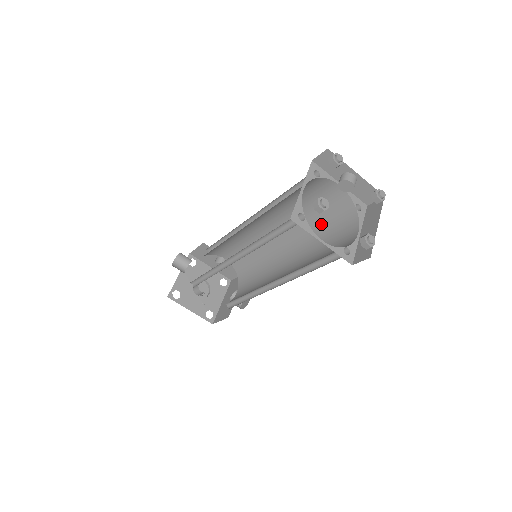
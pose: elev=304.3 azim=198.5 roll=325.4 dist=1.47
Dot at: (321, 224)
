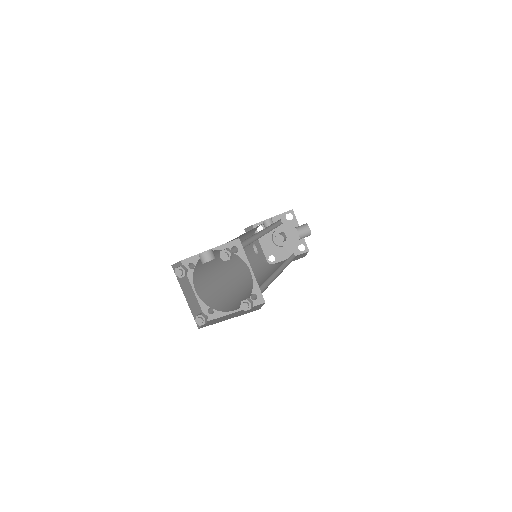
Dot at: (245, 244)
